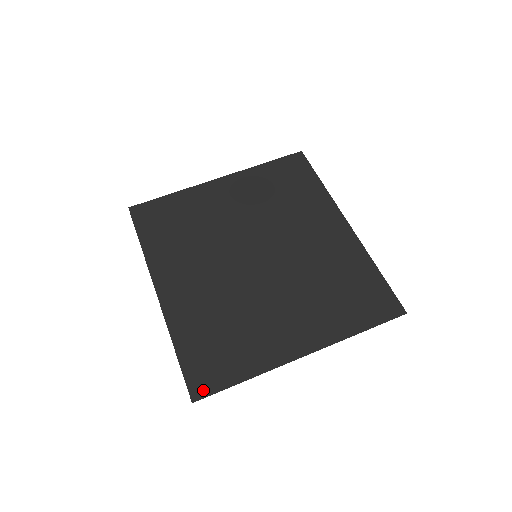
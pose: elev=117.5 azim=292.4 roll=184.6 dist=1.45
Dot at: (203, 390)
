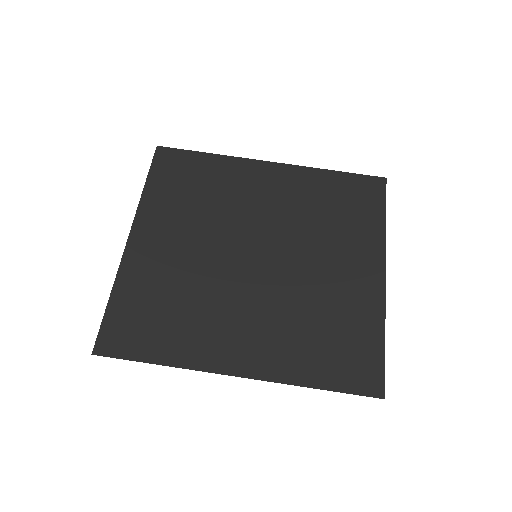
Dot at: (376, 382)
